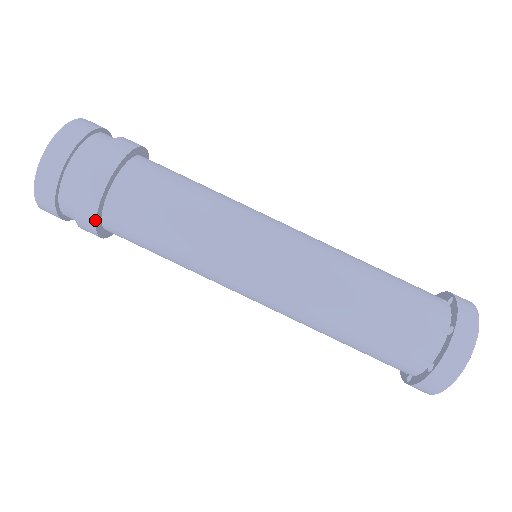
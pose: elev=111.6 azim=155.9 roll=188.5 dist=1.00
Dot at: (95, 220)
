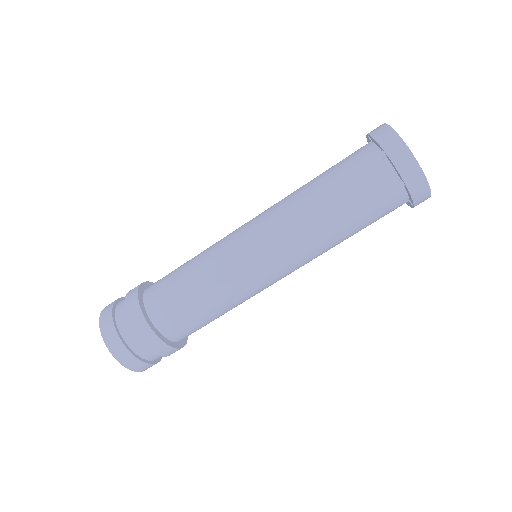
Dot at: occluded
